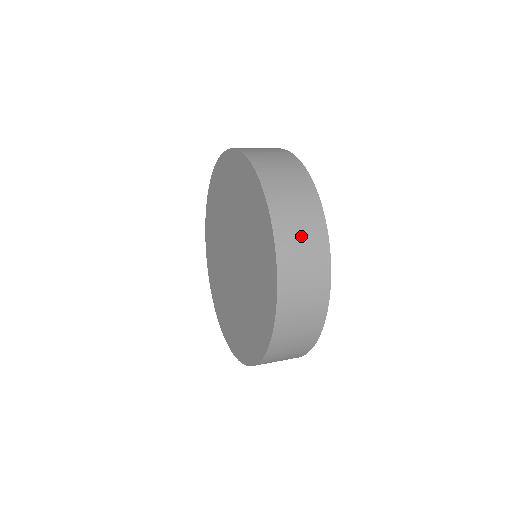
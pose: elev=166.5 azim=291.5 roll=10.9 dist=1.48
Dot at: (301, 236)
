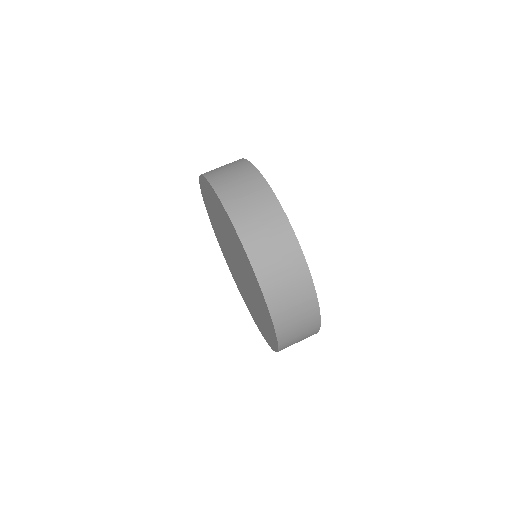
Dot at: occluded
